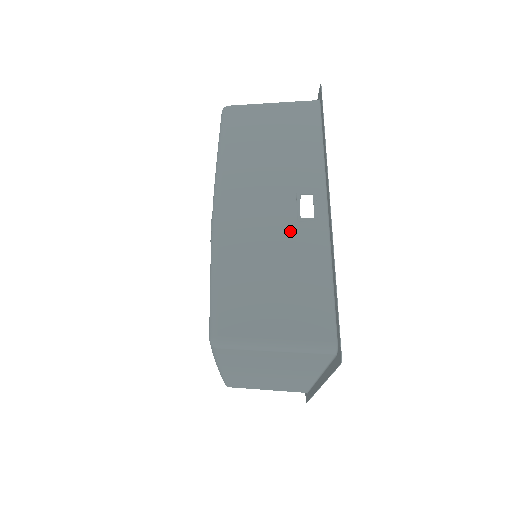
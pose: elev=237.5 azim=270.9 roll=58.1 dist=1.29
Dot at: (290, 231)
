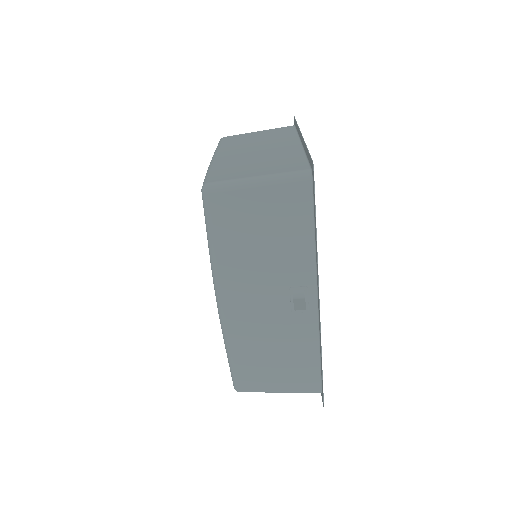
Dot at: (286, 321)
